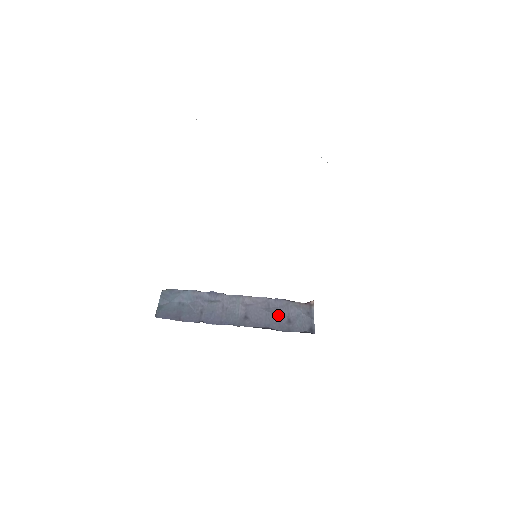
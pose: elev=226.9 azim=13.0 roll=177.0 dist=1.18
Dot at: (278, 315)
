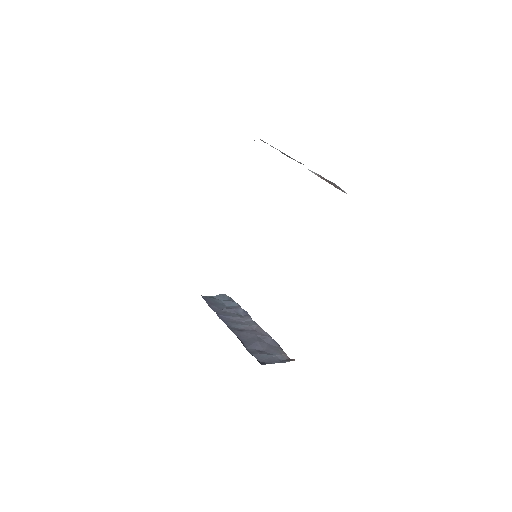
Dot at: (259, 344)
